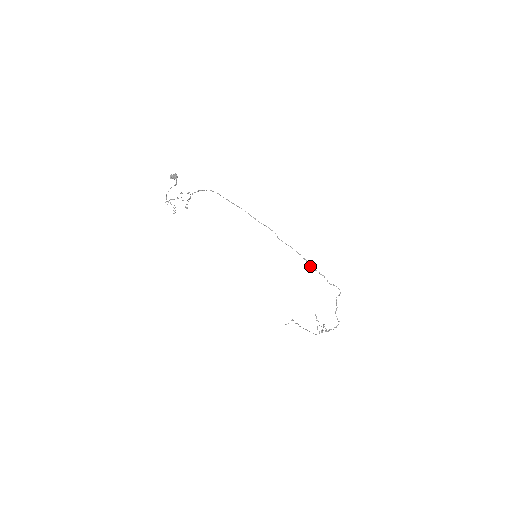
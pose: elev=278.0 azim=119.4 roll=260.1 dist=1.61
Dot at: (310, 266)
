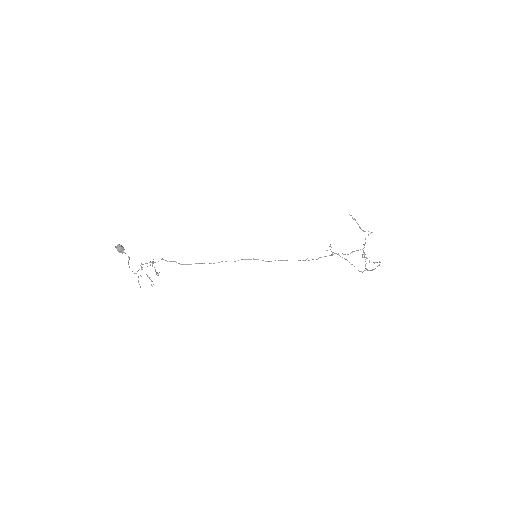
Dot at: occluded
